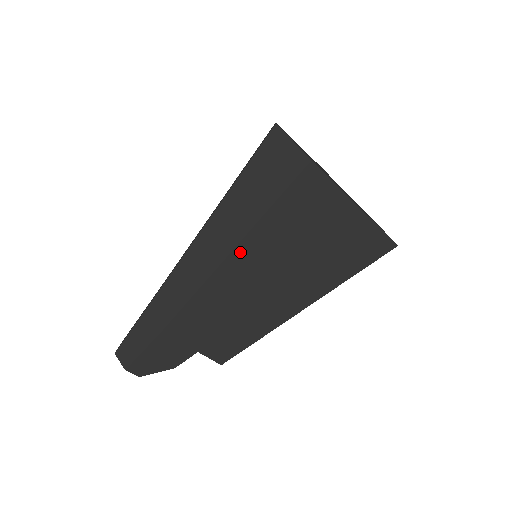
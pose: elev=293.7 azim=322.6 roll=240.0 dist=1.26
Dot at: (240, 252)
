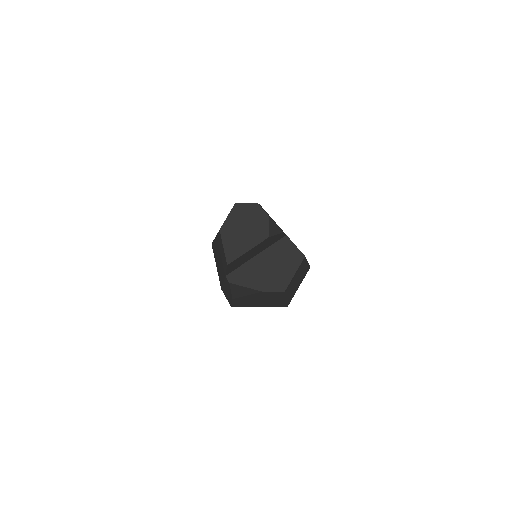
Dot at: occluded
